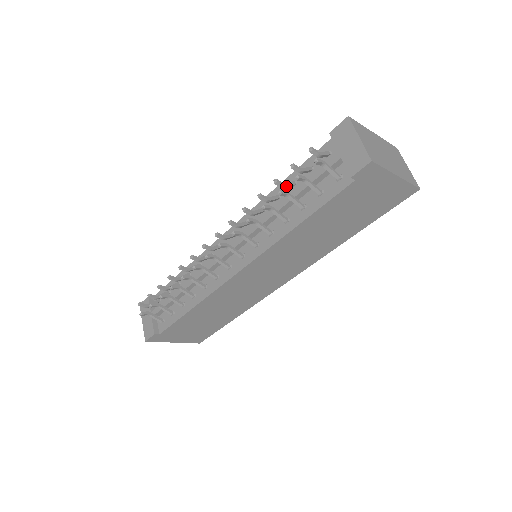
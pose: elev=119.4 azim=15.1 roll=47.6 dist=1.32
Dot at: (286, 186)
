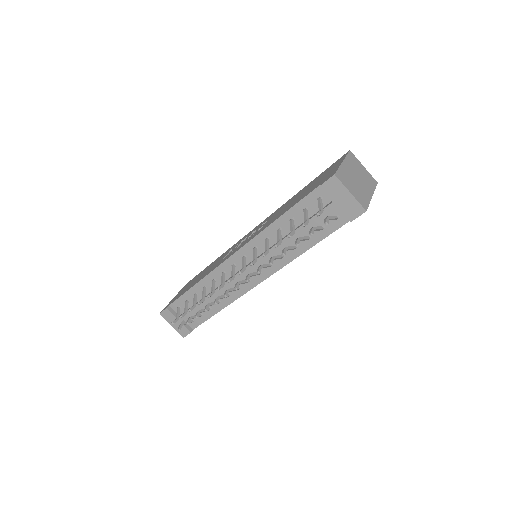
Dot at: (294, 232)
